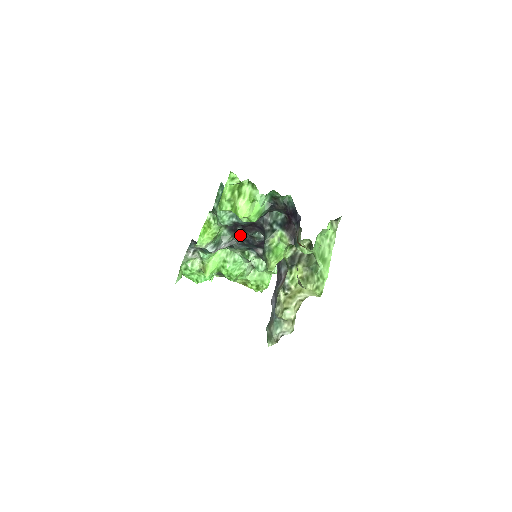
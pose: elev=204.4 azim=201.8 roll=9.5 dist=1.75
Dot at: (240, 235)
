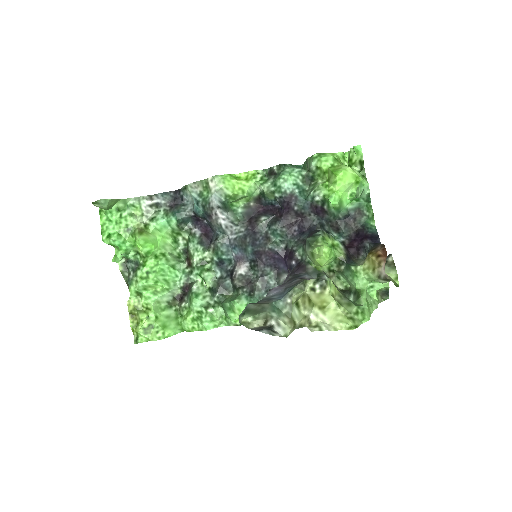
Dot at: (254, 226)
